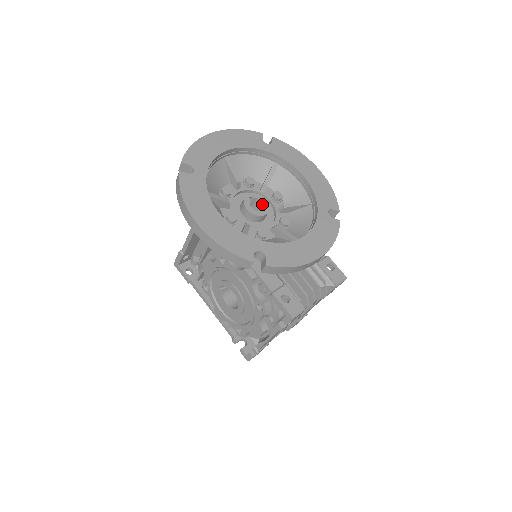
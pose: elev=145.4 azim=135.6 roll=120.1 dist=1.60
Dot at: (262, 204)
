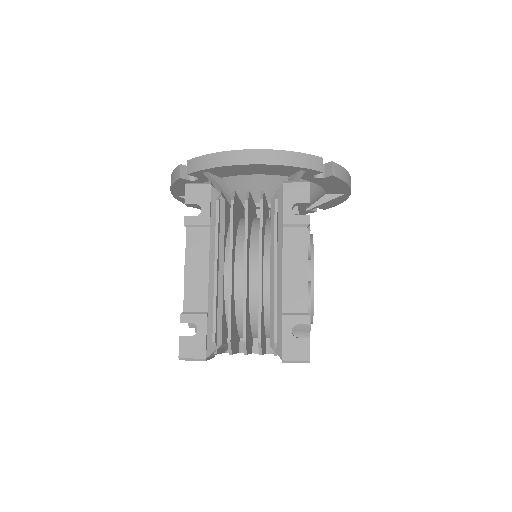
Dot at: occluded
